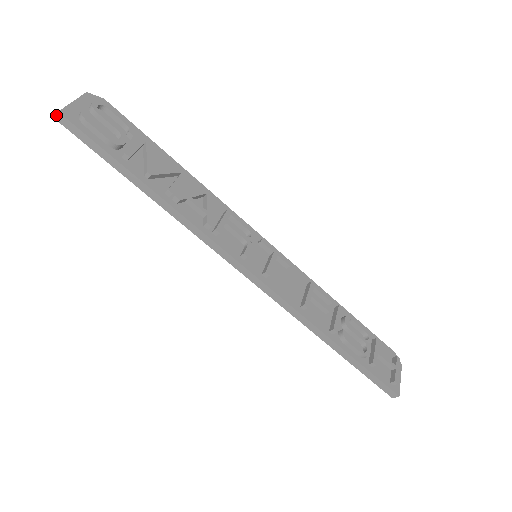
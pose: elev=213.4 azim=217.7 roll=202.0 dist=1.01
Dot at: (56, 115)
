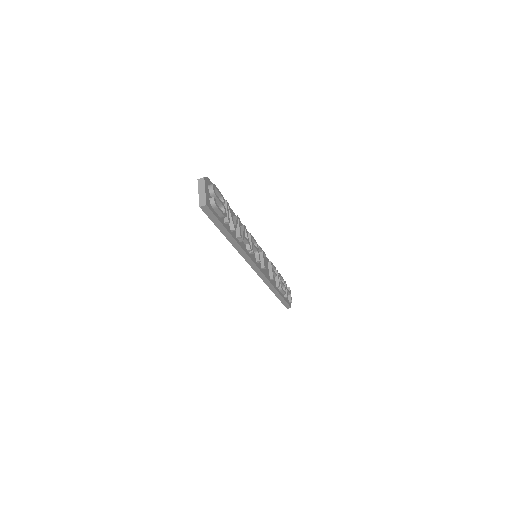
Dot at: (203, 206)
